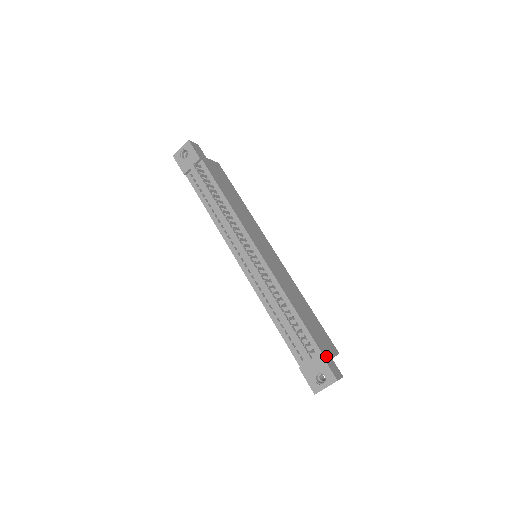
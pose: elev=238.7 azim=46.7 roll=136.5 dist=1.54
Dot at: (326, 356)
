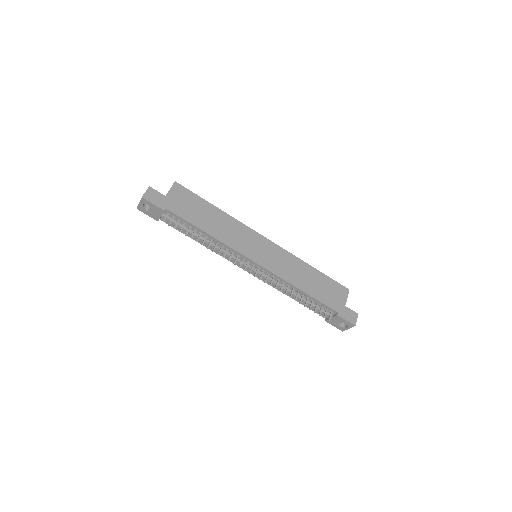
Dot at: (342, 311)
